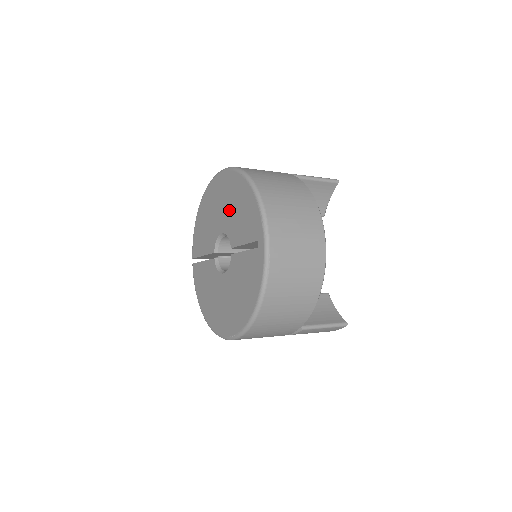
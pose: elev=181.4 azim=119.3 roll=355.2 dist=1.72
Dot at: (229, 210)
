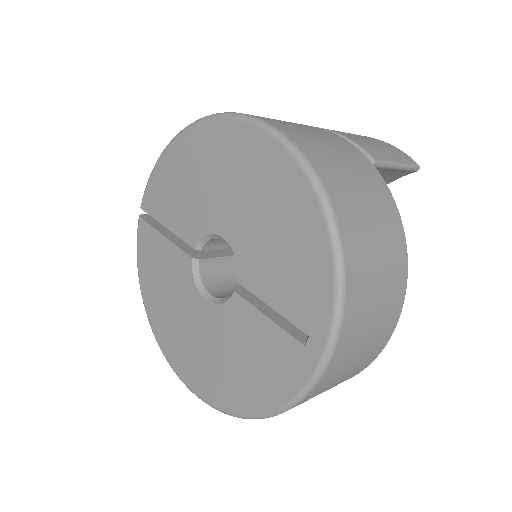
Dot at: (254, 217)
